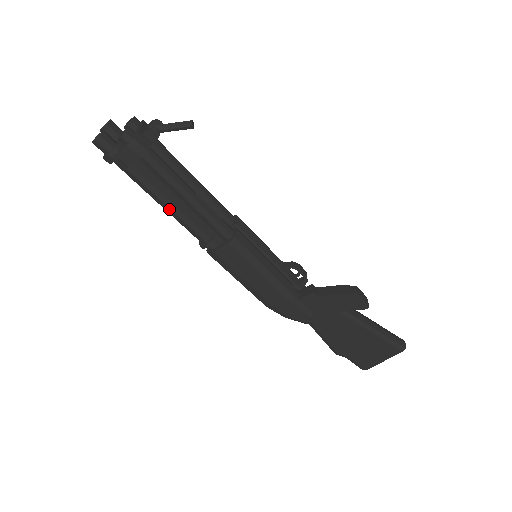
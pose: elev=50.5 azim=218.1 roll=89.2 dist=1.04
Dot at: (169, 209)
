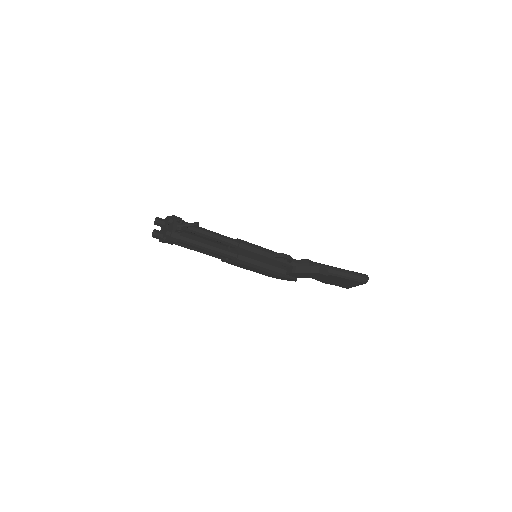
Dot at: occluded
